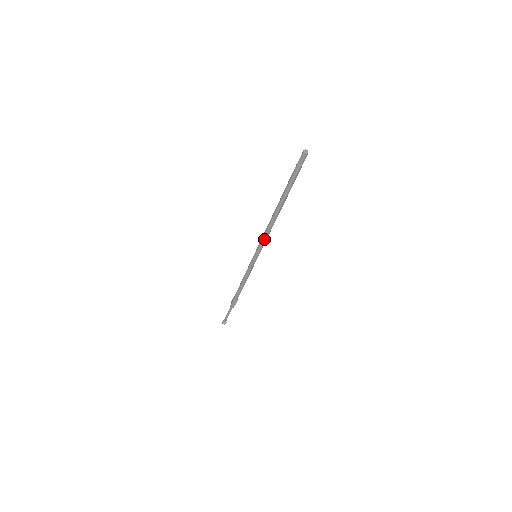
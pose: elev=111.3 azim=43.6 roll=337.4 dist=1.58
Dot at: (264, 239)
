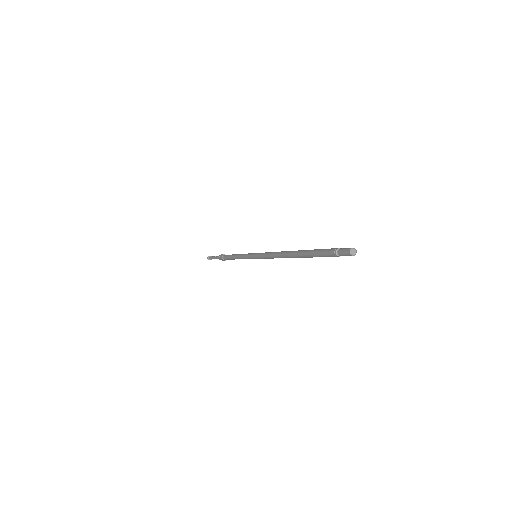
Dot at: (269, 257)
